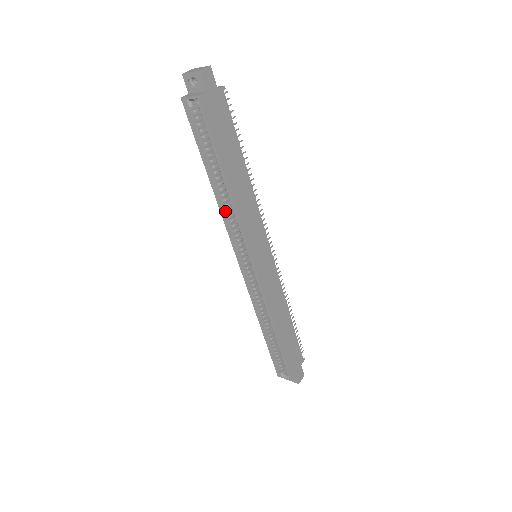
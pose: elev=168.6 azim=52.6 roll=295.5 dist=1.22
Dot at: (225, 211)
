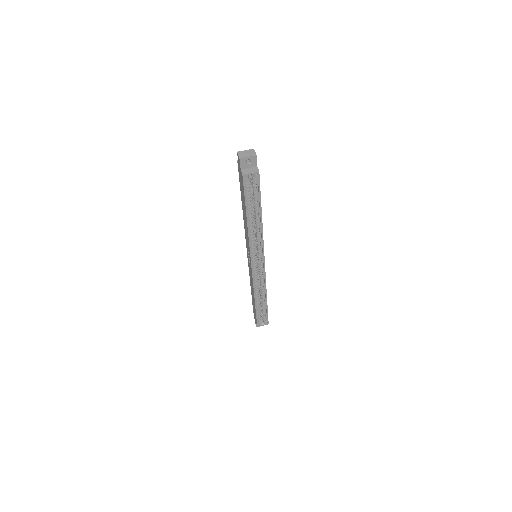
Dot at: (251, 236)
